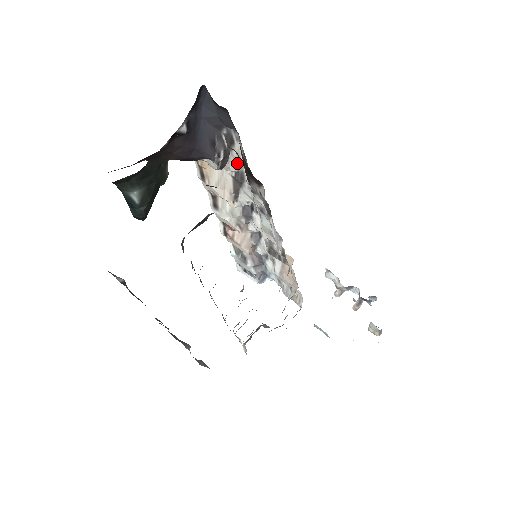
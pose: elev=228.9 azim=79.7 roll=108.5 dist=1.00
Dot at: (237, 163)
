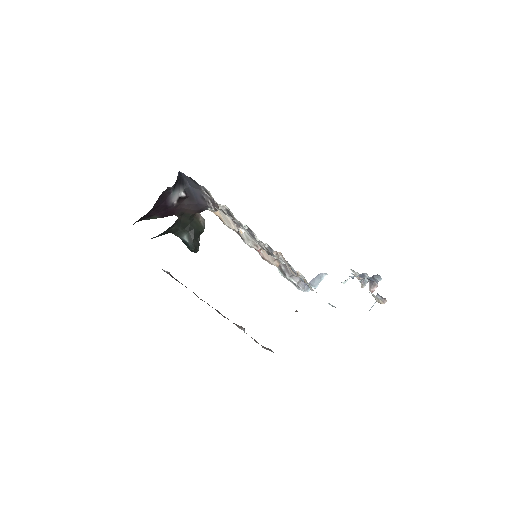
Dot at: occluded
